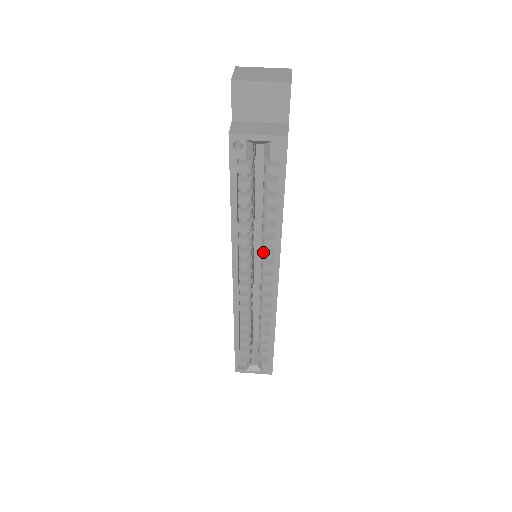
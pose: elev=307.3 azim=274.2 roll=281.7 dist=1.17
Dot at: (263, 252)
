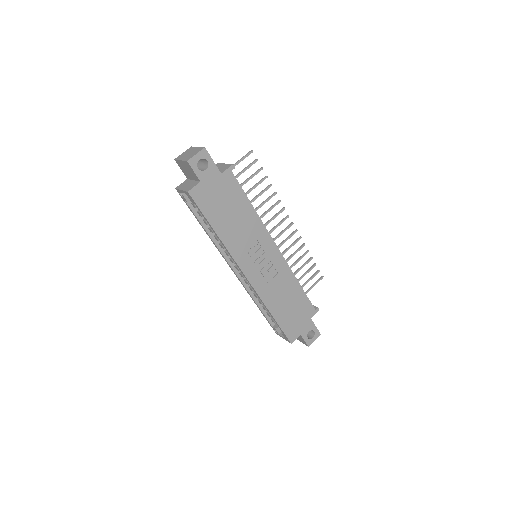
Dot at: occluded
